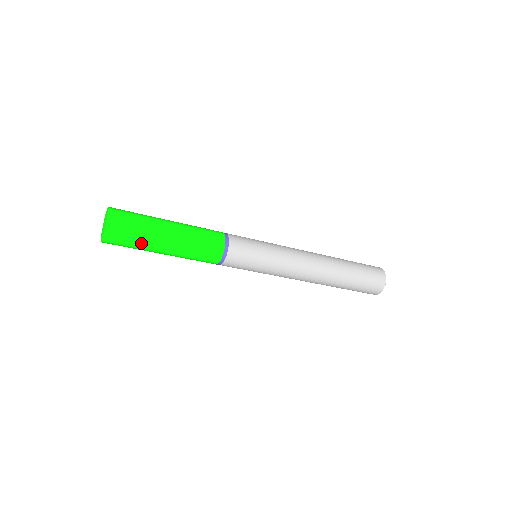
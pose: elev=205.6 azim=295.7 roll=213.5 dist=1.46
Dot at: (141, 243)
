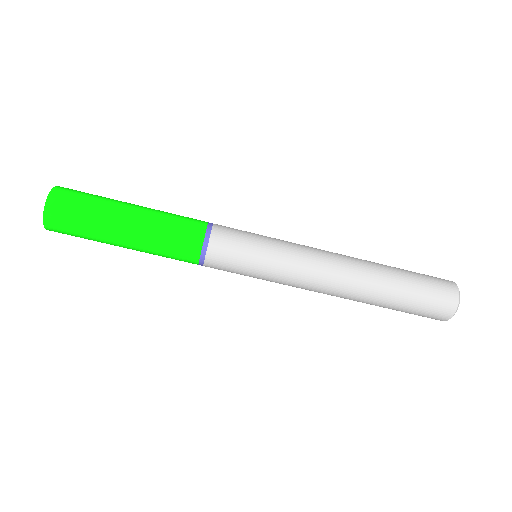
Dot at: (99, 201)
